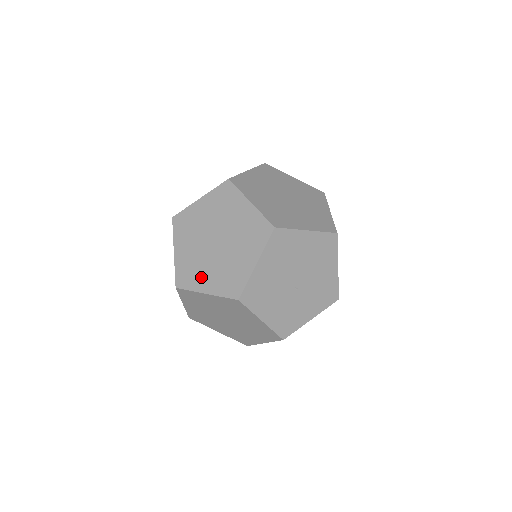
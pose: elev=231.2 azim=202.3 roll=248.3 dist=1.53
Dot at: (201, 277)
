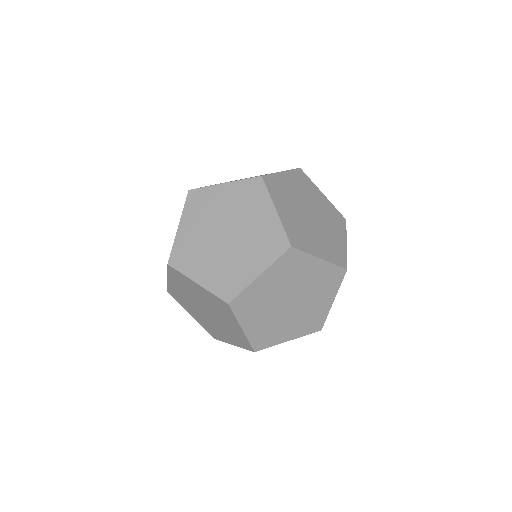
Dot at: (198, 264)
